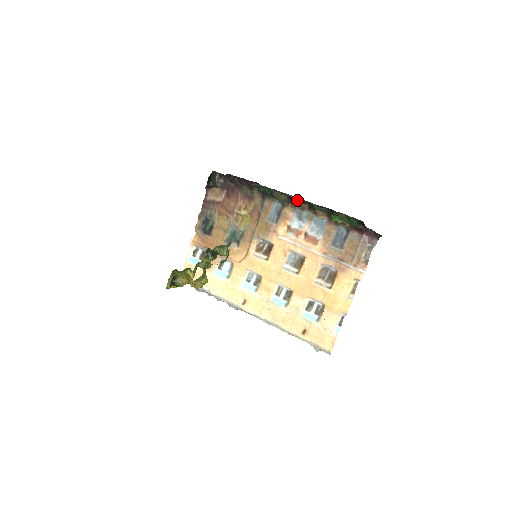
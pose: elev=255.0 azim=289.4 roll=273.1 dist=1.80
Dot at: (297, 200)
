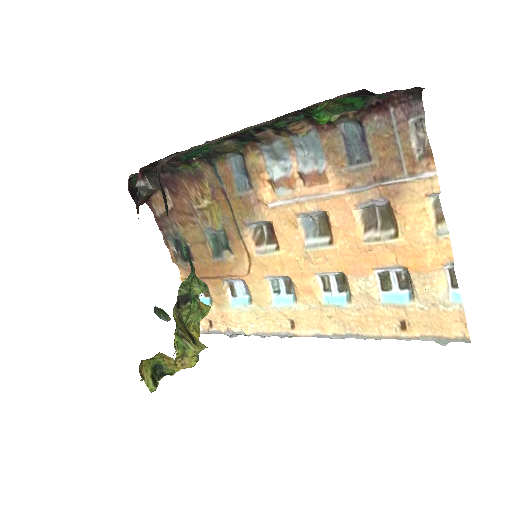
Dot at: (250, 134)
